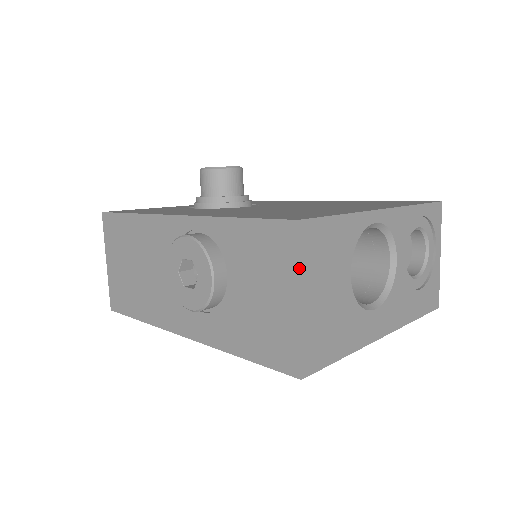
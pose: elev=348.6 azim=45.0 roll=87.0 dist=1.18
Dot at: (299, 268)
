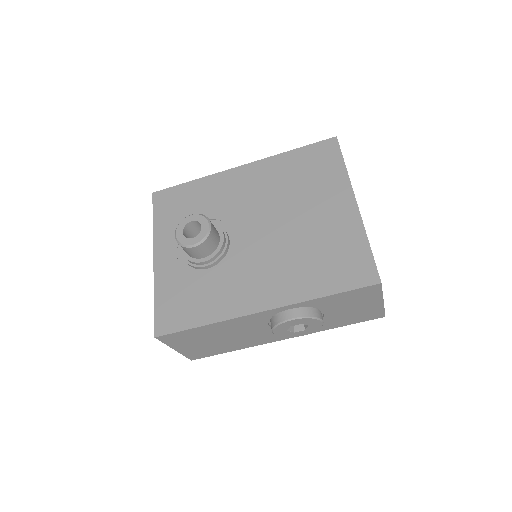
Dot at: occluded
